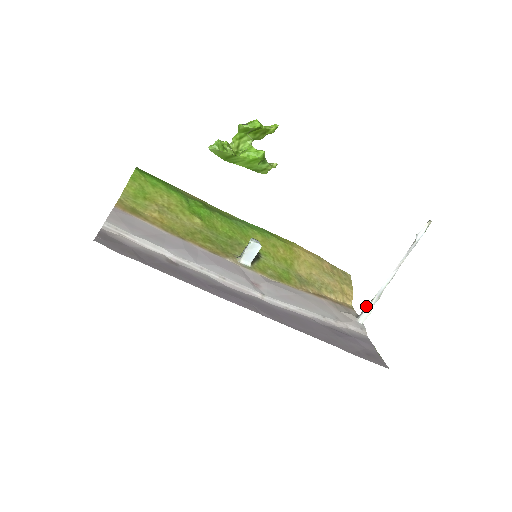
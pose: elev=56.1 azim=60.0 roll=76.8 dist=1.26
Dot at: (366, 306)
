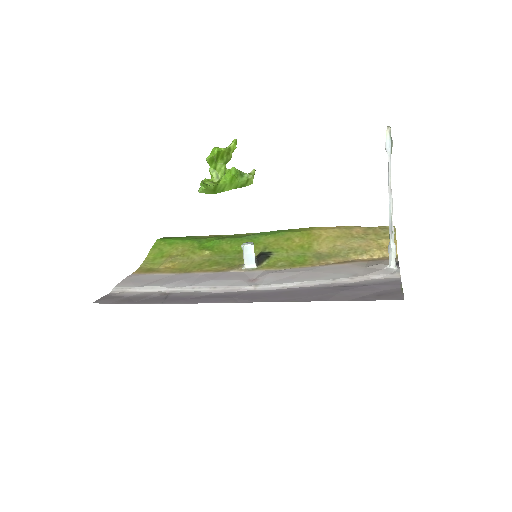
Dot at: (388, 248)
